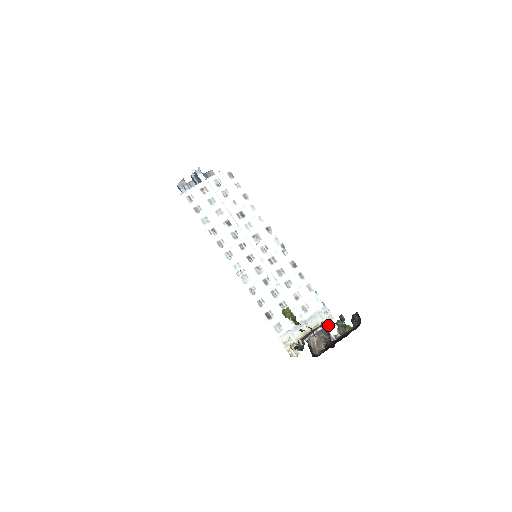
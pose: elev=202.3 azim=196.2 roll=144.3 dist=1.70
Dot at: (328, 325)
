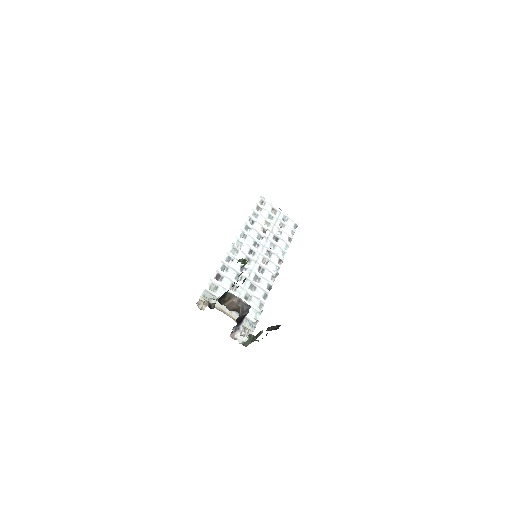
Dot at: (243, 330)
